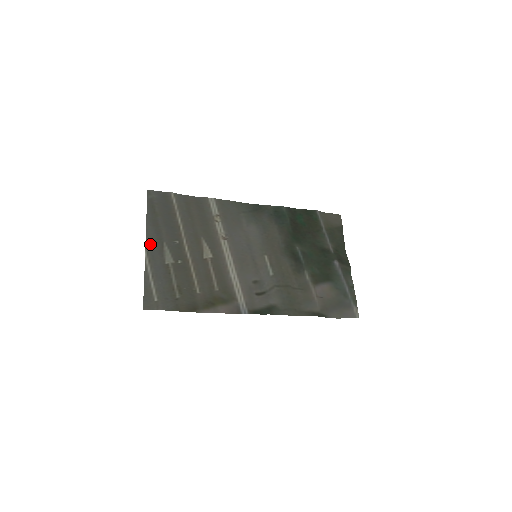
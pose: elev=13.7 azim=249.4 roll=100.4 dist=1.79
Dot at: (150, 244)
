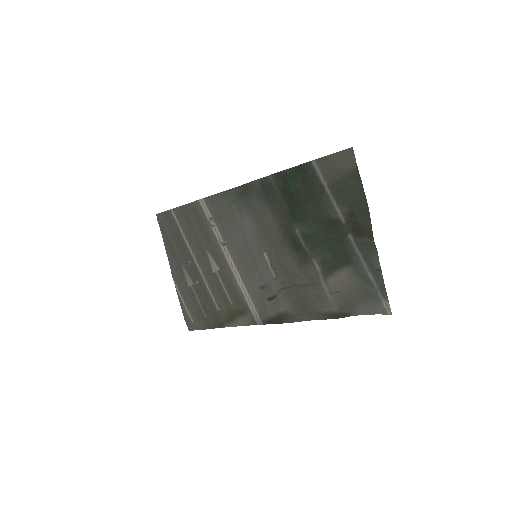
Dot at: (174, 271)
